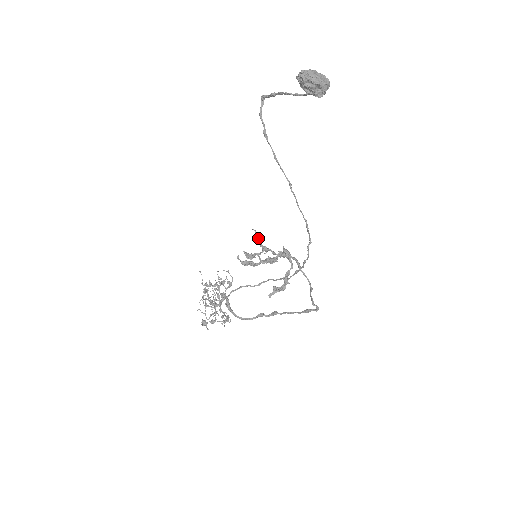
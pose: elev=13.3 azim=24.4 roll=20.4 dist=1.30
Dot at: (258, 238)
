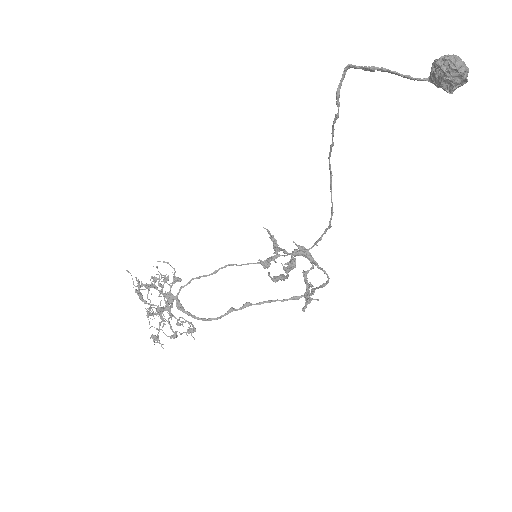
Dot at: (275, 240)
